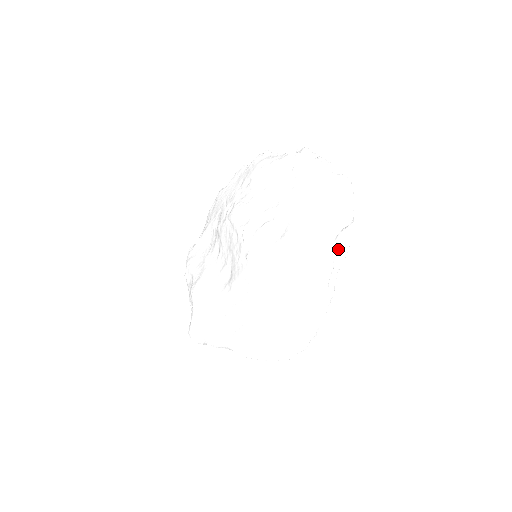
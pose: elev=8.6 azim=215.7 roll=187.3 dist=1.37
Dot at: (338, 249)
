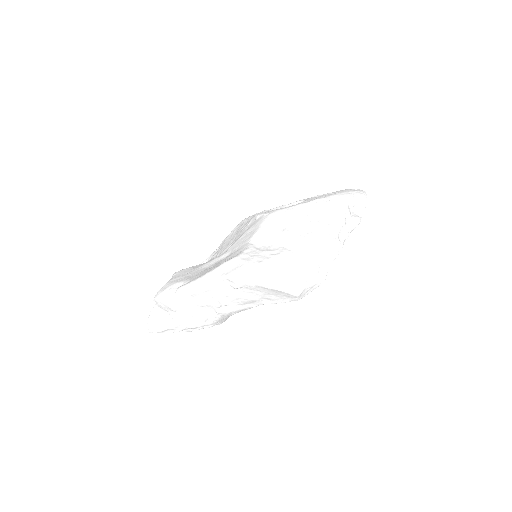
Dot at: (350, 215)
